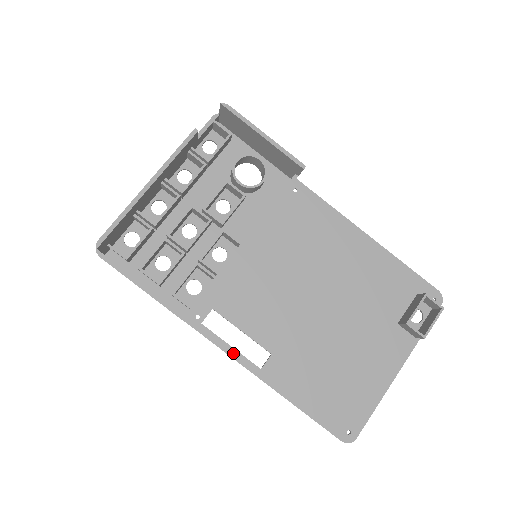
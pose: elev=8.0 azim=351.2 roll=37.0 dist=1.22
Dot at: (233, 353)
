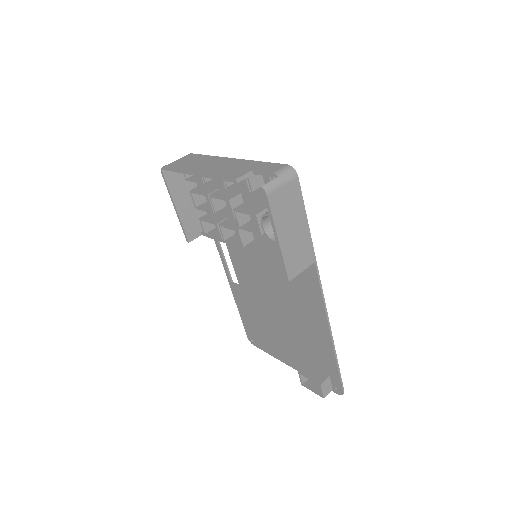
Dot at: (224, 264)
